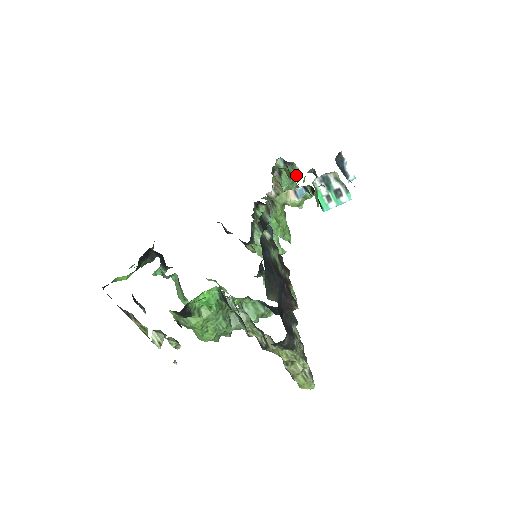
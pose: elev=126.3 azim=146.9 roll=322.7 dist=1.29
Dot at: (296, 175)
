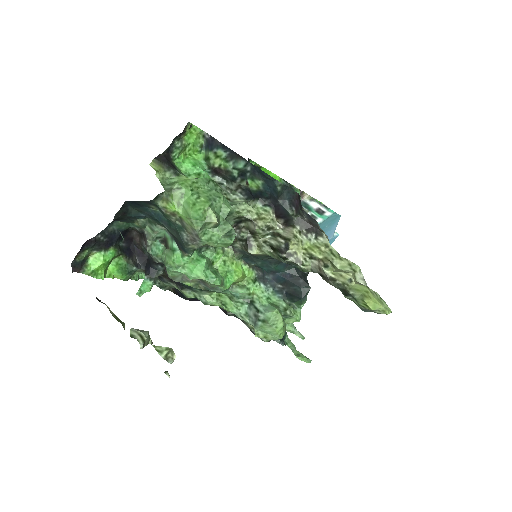
Dot at: occluded
